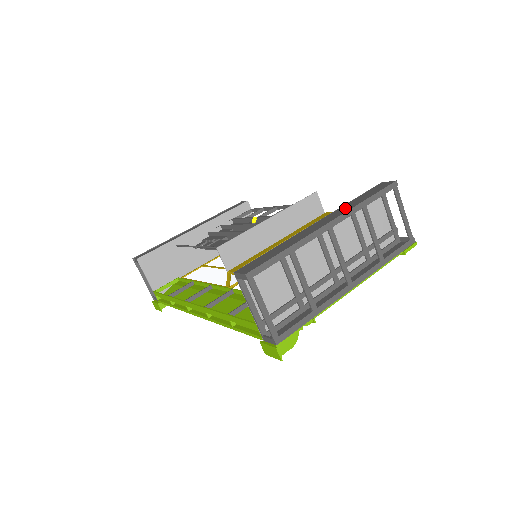
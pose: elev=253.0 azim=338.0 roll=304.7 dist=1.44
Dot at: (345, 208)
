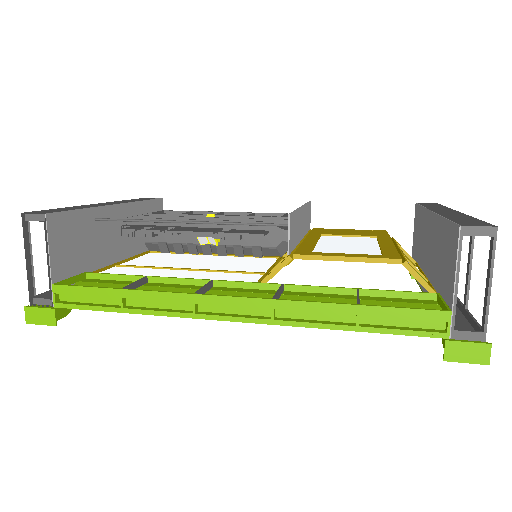
Dot at: (439, 208)
